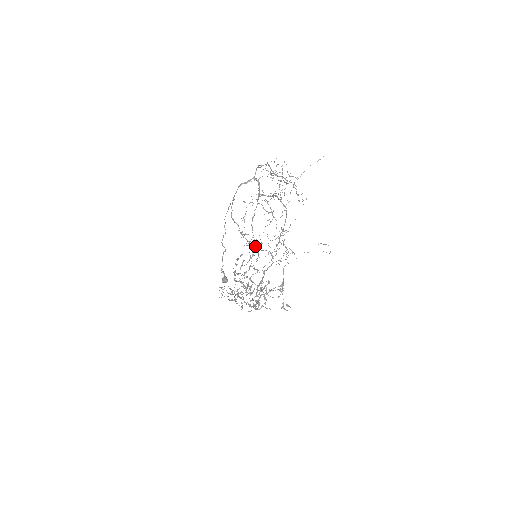
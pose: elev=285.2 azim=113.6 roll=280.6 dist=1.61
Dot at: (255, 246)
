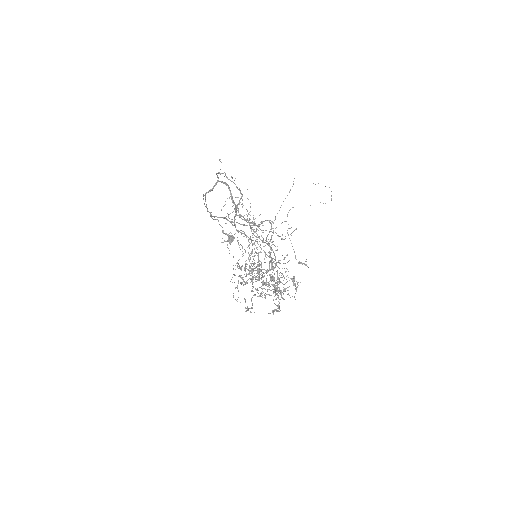
Dot at: occluded
